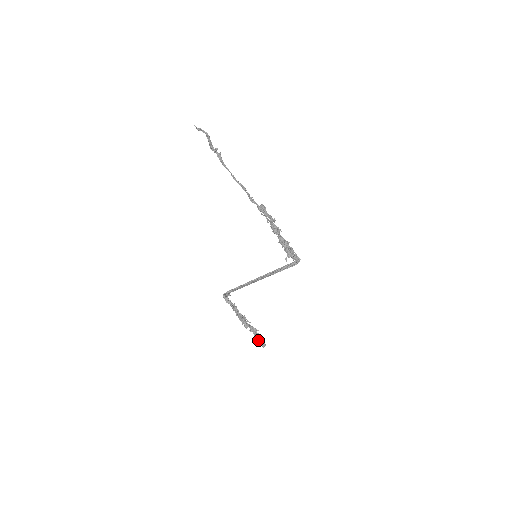
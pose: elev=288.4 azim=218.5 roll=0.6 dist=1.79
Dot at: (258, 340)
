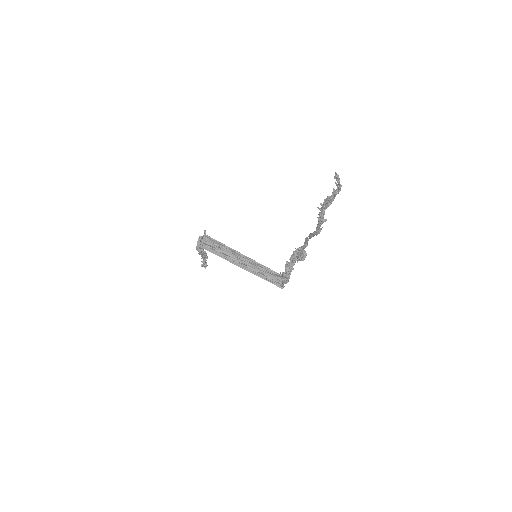
Dot at: (203, 262)
